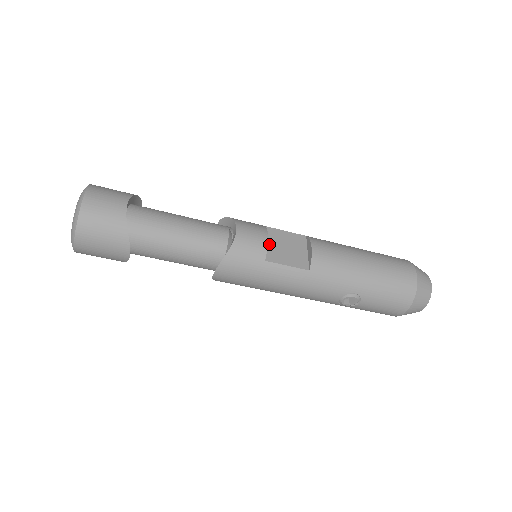
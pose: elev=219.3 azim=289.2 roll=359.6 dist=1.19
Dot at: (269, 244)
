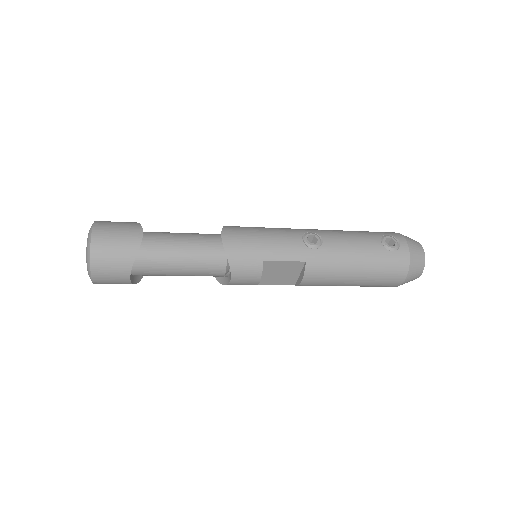
Dot at: (263, 274)
